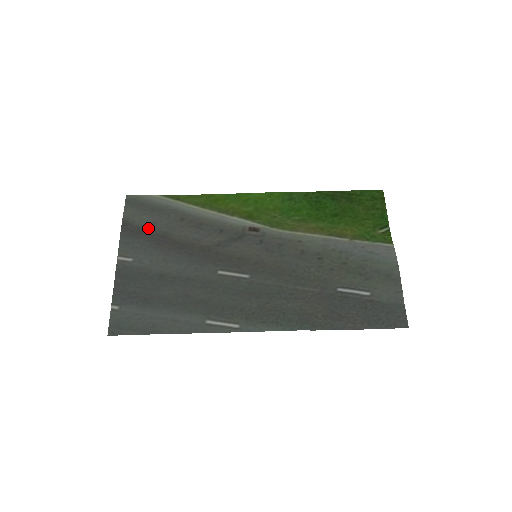
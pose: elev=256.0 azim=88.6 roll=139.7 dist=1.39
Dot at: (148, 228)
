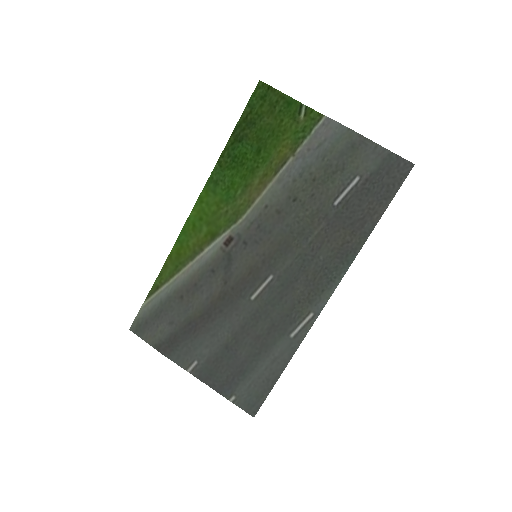
Dot at: (173, 331)
